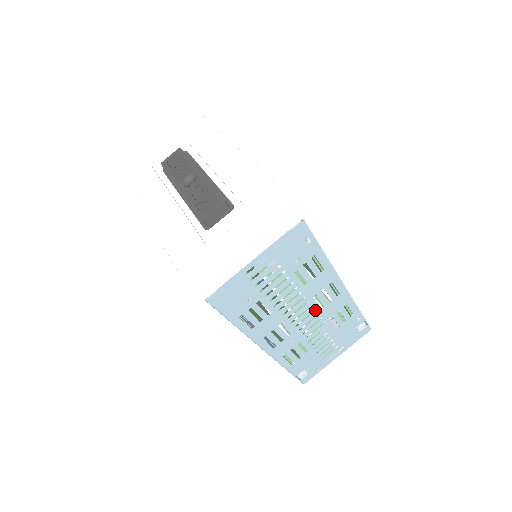
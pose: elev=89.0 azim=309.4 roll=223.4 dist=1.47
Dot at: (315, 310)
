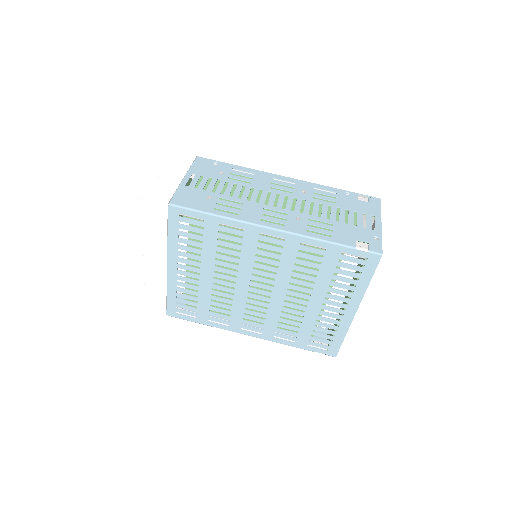
Dot at: (286, 195)
